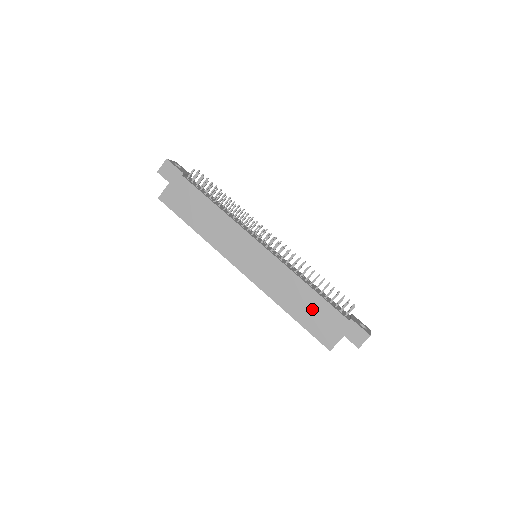
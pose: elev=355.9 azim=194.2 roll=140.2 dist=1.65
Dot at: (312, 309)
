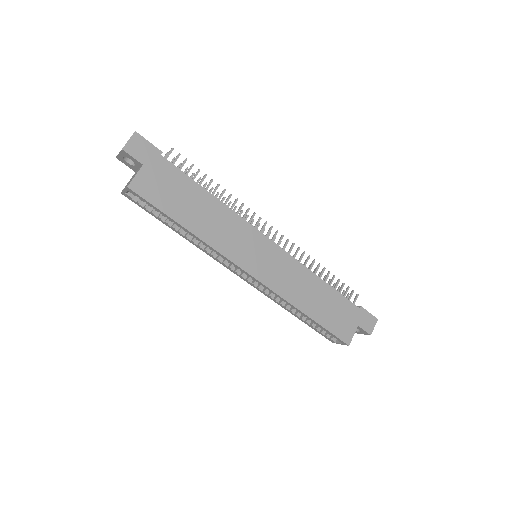
Dot at: (328, 304)
